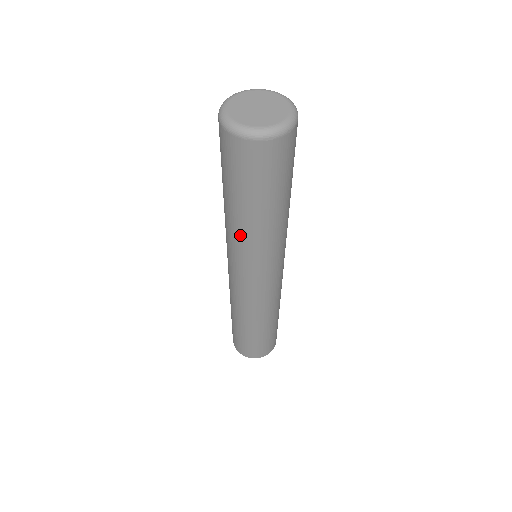
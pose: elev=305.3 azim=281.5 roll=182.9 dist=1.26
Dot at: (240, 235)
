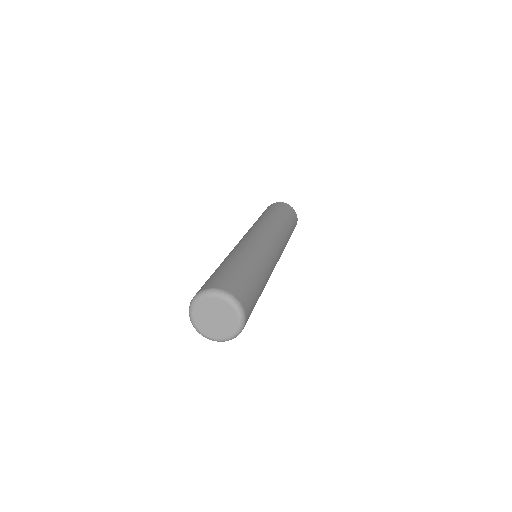
Dot at: occluded
